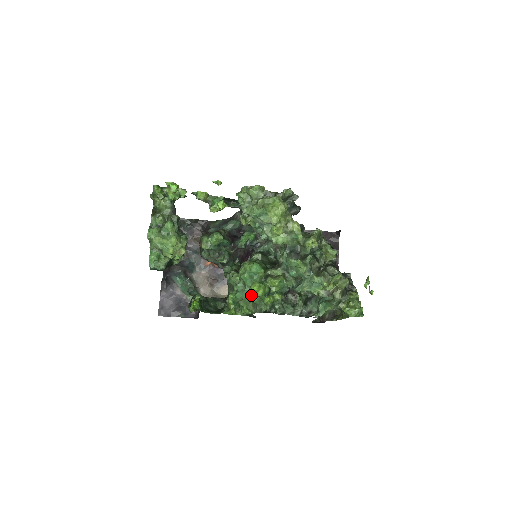
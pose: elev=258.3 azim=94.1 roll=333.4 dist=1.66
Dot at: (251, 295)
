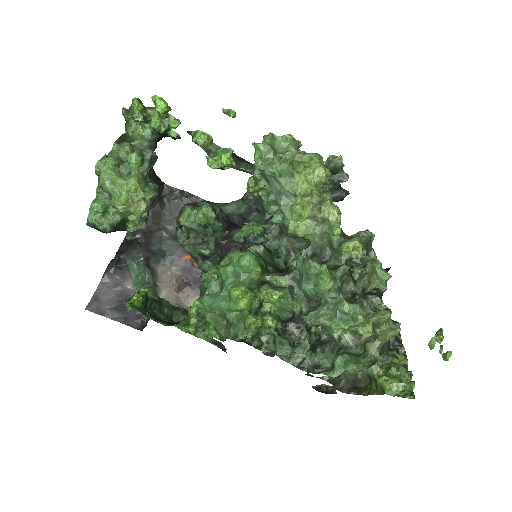
Dot at: (227, 304)
